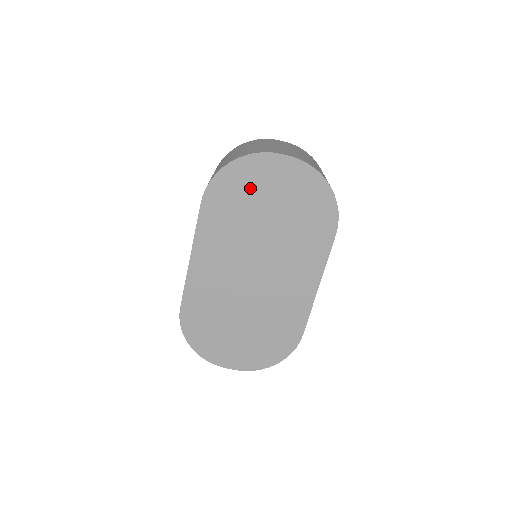
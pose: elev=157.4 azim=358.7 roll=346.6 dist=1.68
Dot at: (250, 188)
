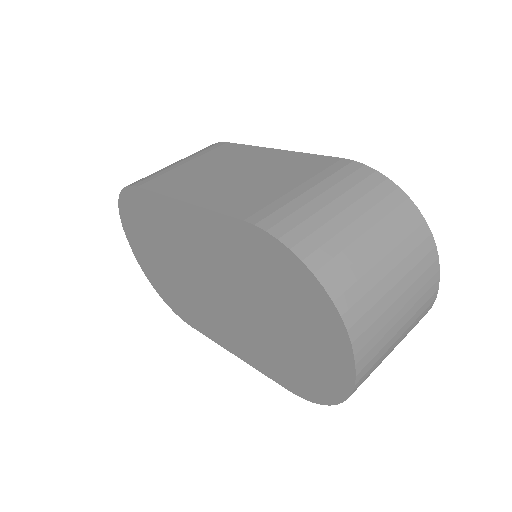
Dot at: (293, 299)
